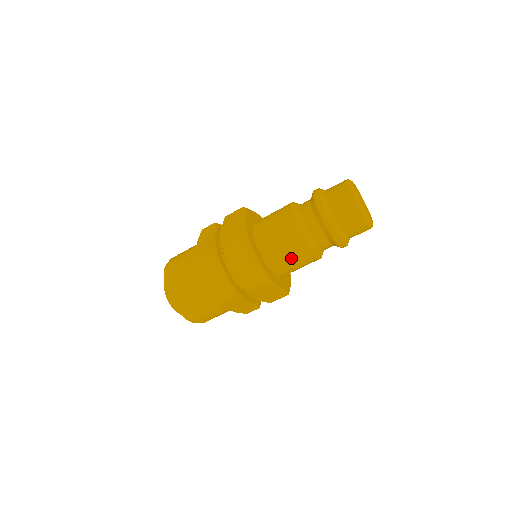
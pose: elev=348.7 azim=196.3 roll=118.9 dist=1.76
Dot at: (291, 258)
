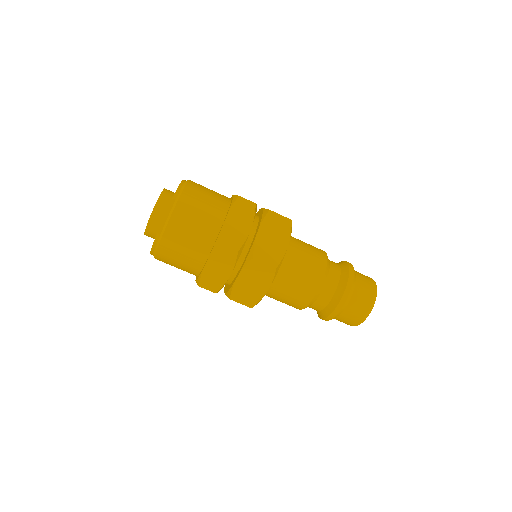
Dot at: (285, 300)
